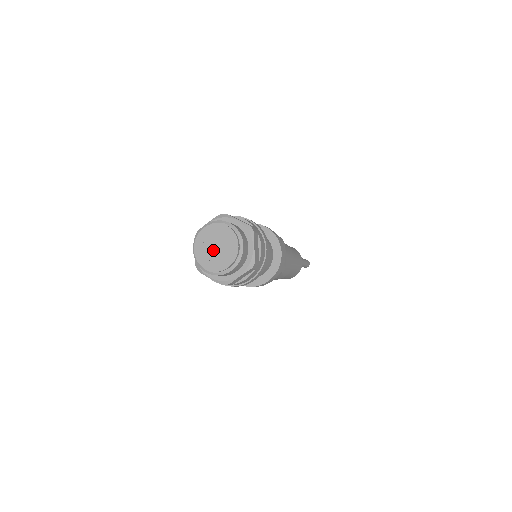
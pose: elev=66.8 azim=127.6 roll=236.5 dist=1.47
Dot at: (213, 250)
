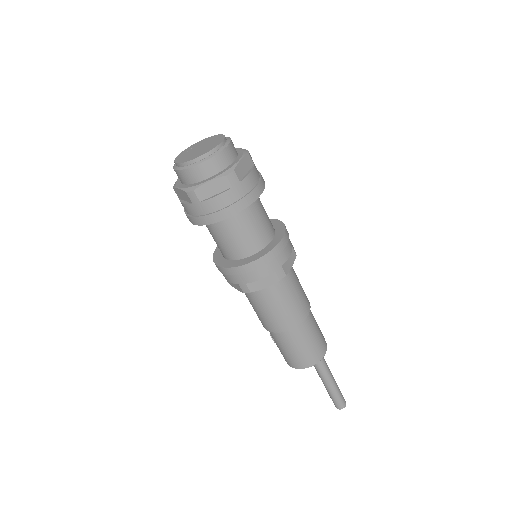
Dot at: (195, 150)
